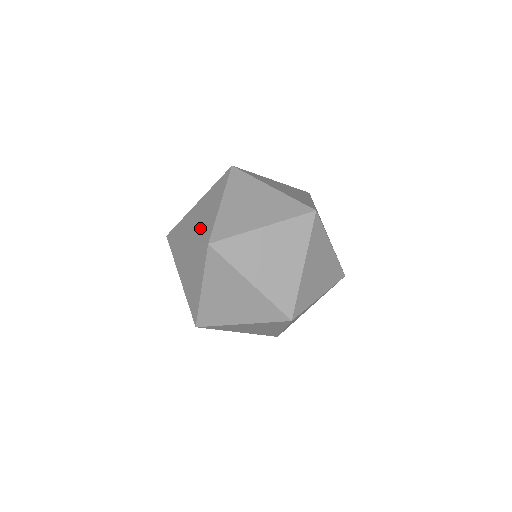
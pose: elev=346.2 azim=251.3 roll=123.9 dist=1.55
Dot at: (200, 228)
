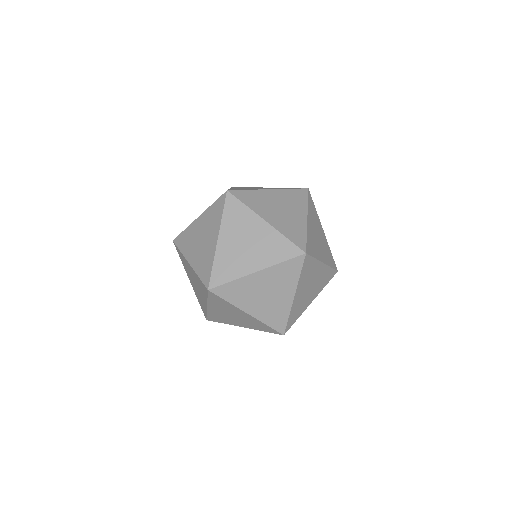
Dot at: (201, 261)
